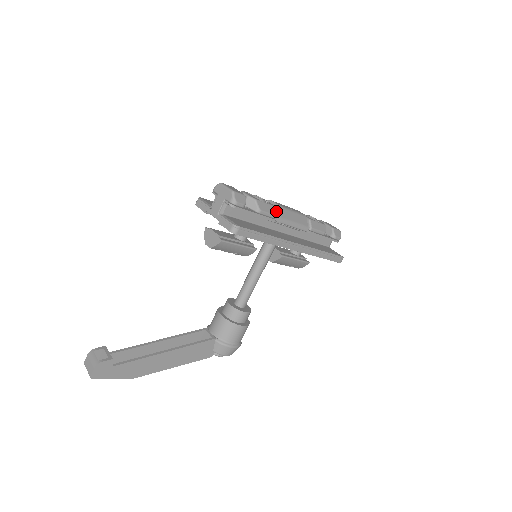
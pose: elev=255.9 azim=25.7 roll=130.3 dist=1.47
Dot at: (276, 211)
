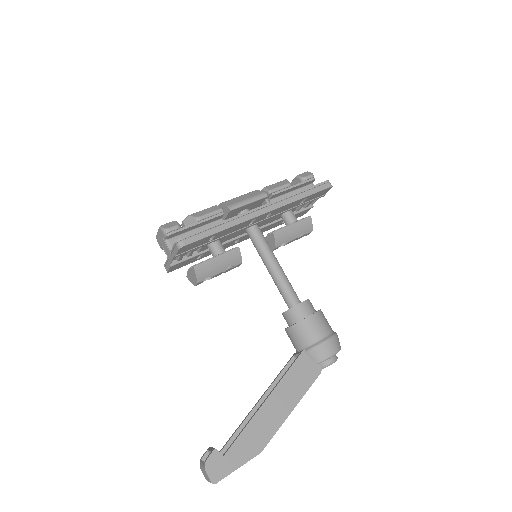
Dot at: (217, 207)
